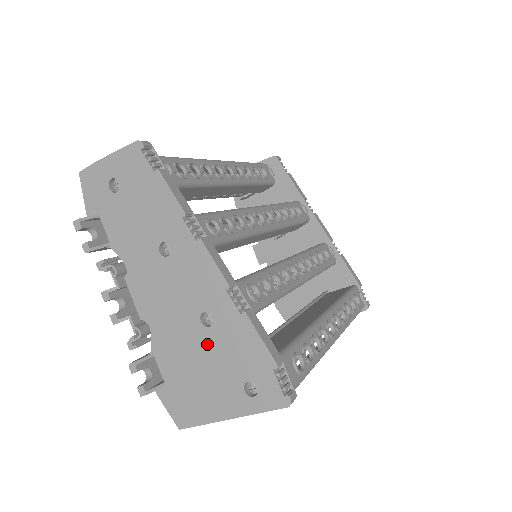
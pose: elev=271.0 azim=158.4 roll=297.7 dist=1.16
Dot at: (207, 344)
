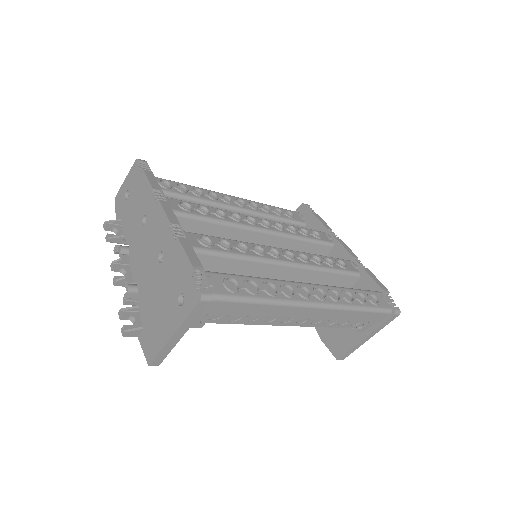
Dot at: (161, 277)
